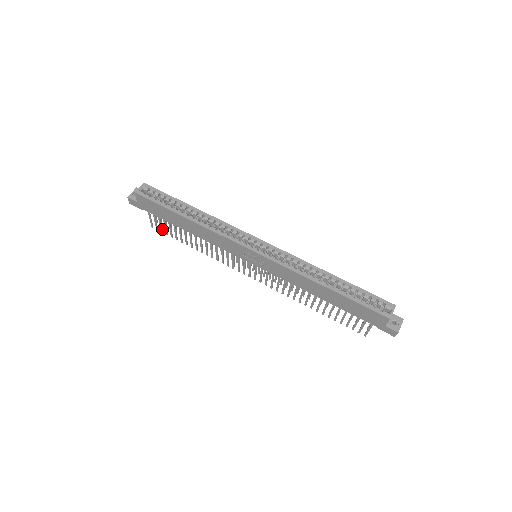
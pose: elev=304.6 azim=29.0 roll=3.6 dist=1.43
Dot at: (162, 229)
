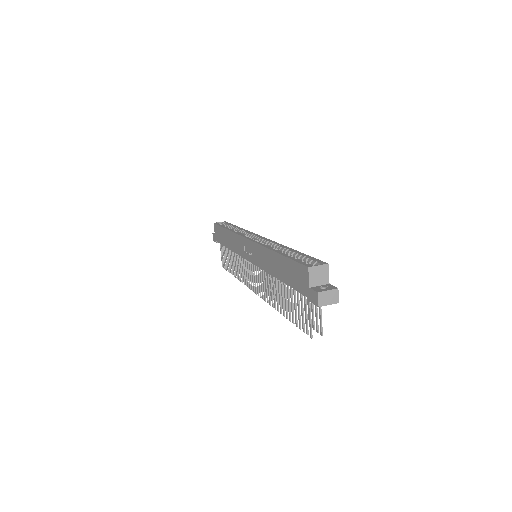
Dot at: (225, 265)
